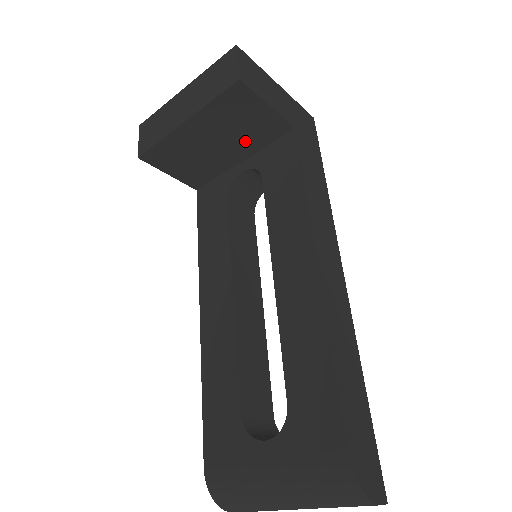
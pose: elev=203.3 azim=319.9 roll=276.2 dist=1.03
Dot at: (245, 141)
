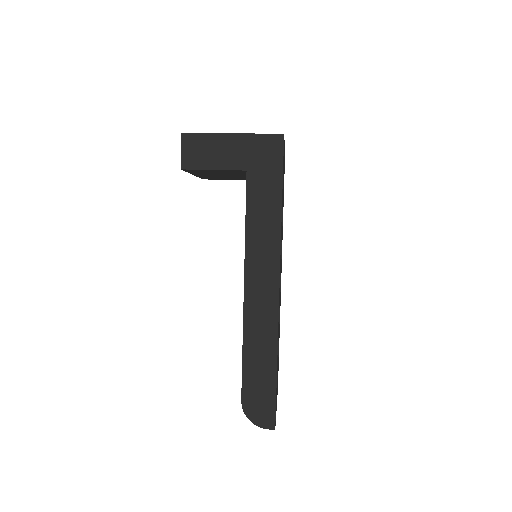
Dot at: (234, 174)
